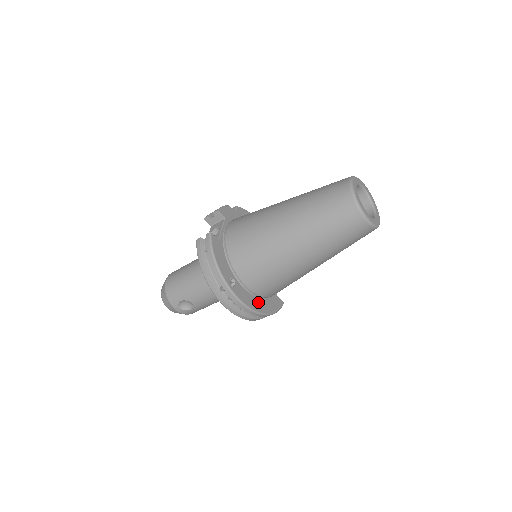
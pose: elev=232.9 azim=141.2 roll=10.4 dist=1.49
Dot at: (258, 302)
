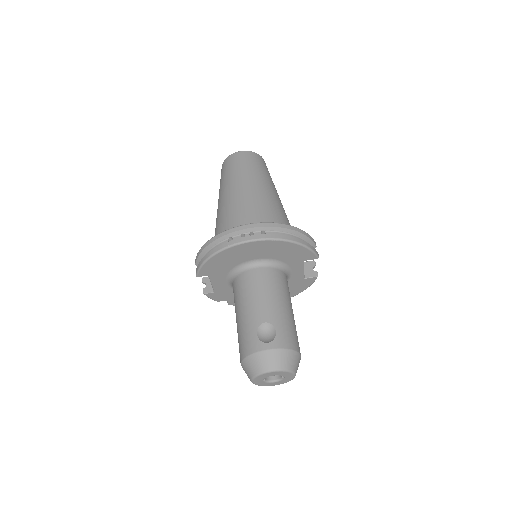
Dot at: occluded
